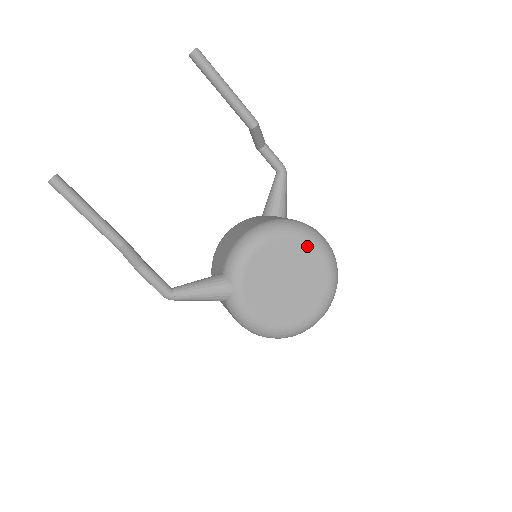
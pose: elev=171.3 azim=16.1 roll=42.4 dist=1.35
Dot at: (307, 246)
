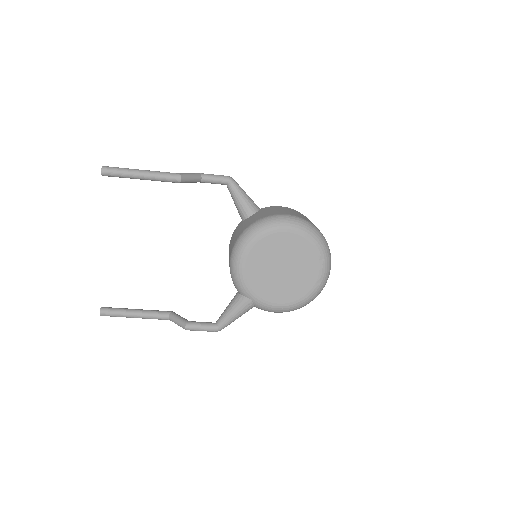
Dot at: (276, 235)
